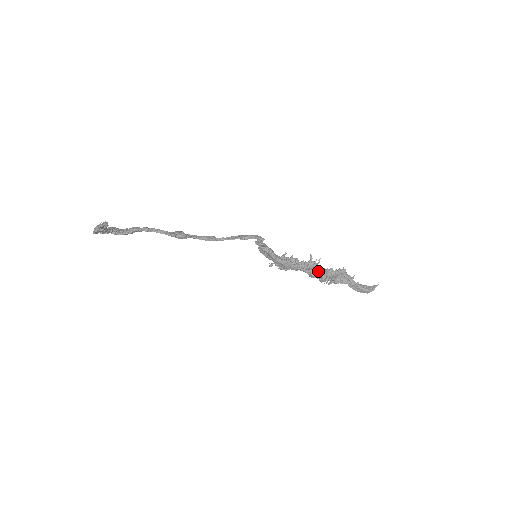
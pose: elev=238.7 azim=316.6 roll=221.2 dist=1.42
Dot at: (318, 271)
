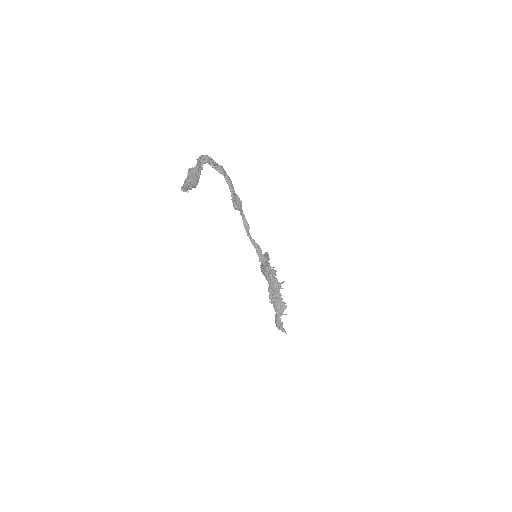
Dot at: (274, 292)
